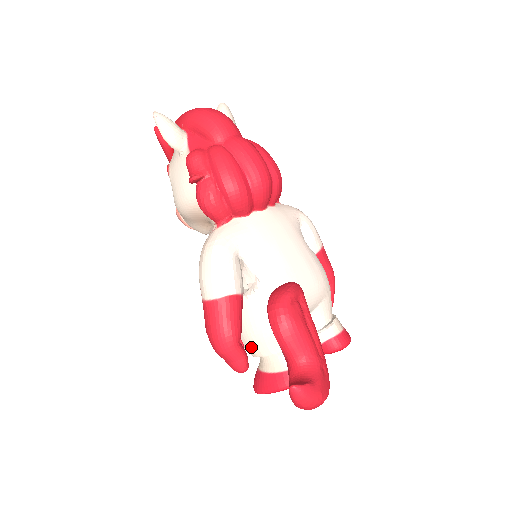
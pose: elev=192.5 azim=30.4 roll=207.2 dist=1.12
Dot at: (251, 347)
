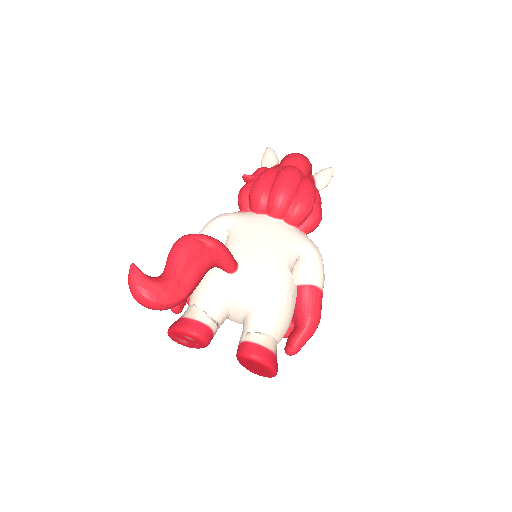
Dot at: occluded
